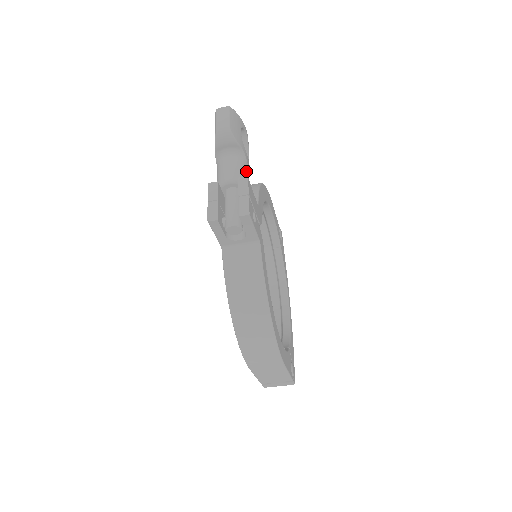
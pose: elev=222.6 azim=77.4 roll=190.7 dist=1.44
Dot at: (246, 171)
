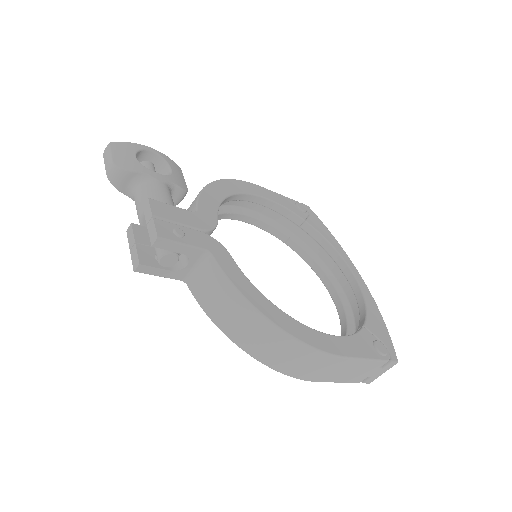
Dot at: (157, 190)
